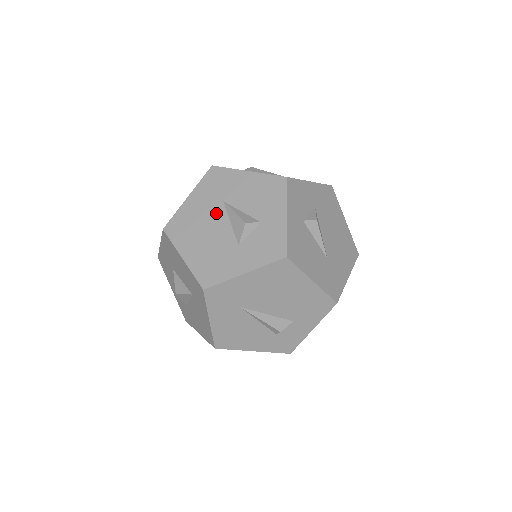
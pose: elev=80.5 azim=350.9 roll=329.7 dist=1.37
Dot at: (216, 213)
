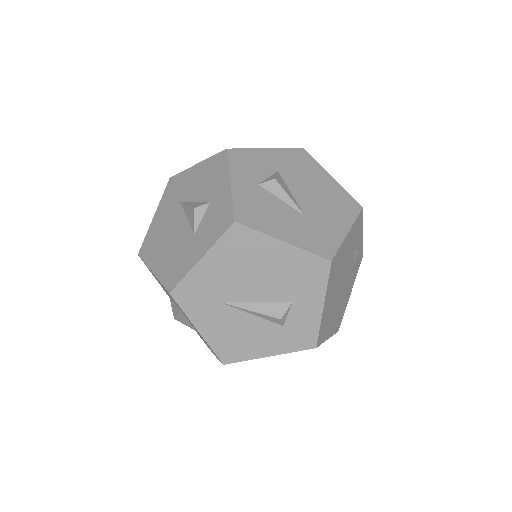
Dot at: (175, 216)
